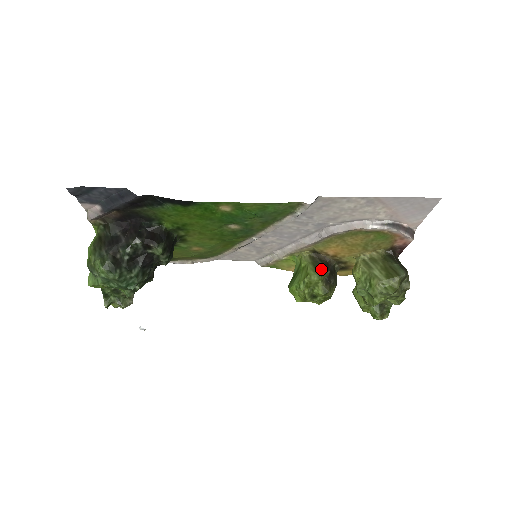
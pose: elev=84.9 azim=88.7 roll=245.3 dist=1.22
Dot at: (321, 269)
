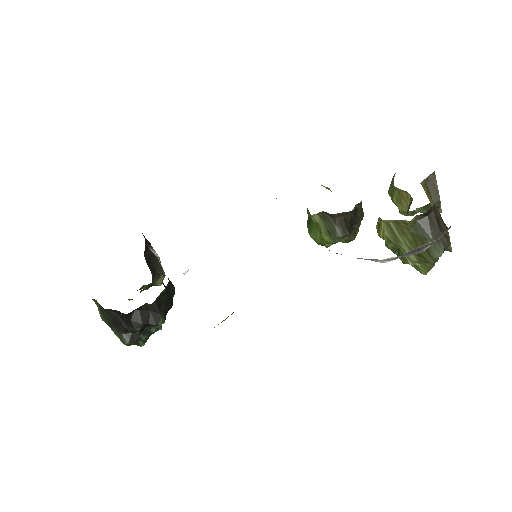
Dot at: (336, 236)
